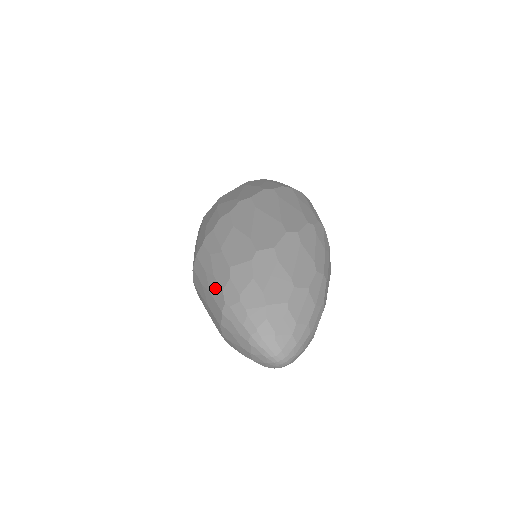
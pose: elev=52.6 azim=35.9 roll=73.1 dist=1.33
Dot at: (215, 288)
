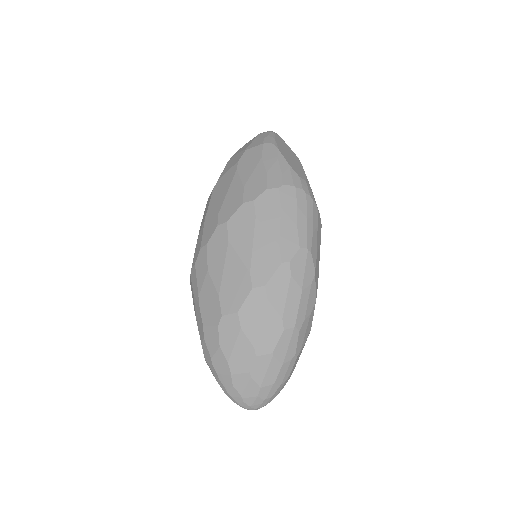
Dot at: occluded
